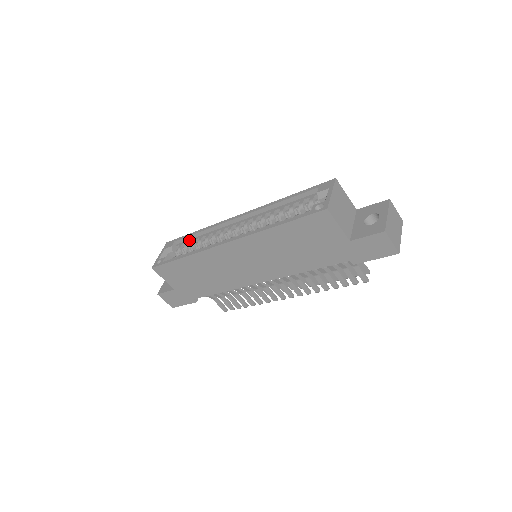
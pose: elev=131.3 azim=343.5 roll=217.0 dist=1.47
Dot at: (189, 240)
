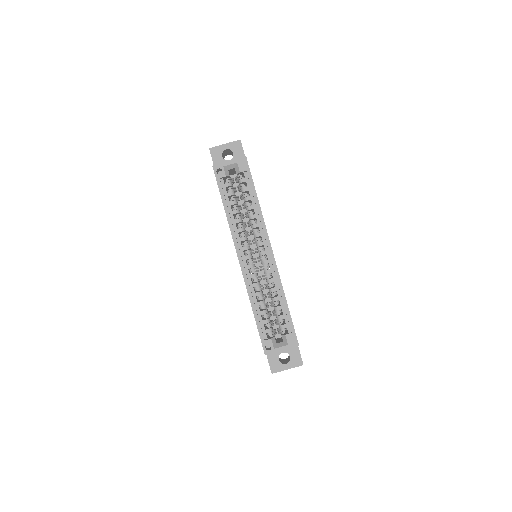
Dot at: (250, 190)
